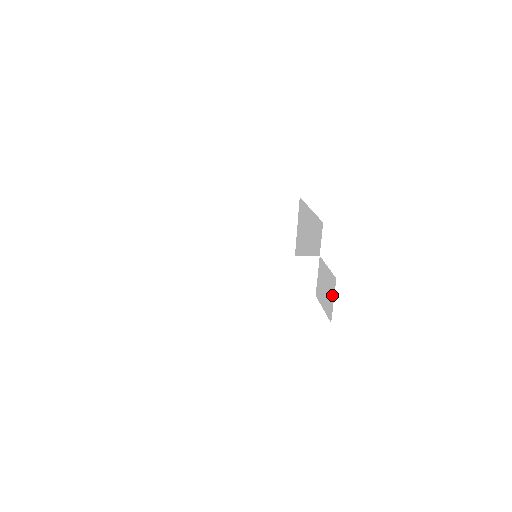
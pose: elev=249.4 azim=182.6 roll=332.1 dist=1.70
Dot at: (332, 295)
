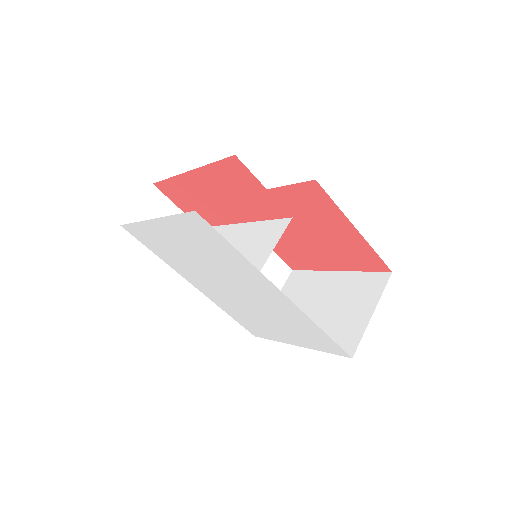
Dot at: occluded
